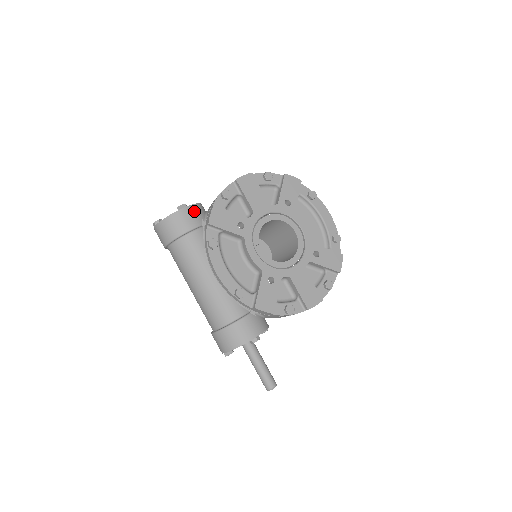
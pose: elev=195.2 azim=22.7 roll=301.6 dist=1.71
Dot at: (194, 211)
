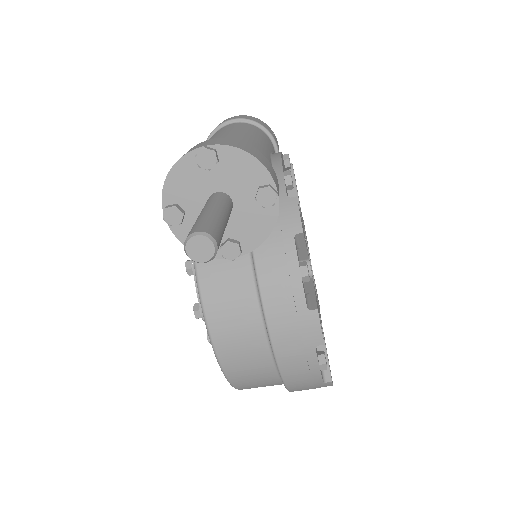
Dot at: occluded
